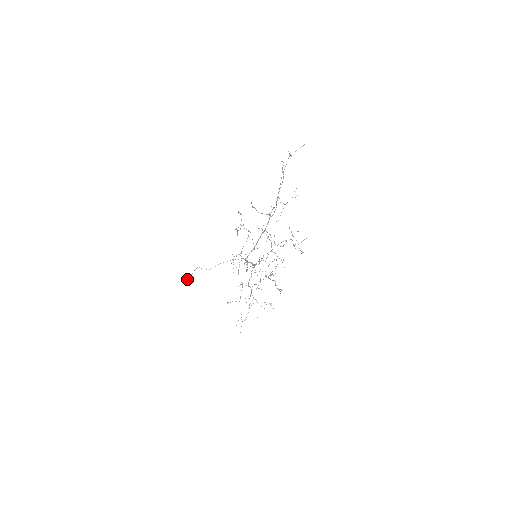
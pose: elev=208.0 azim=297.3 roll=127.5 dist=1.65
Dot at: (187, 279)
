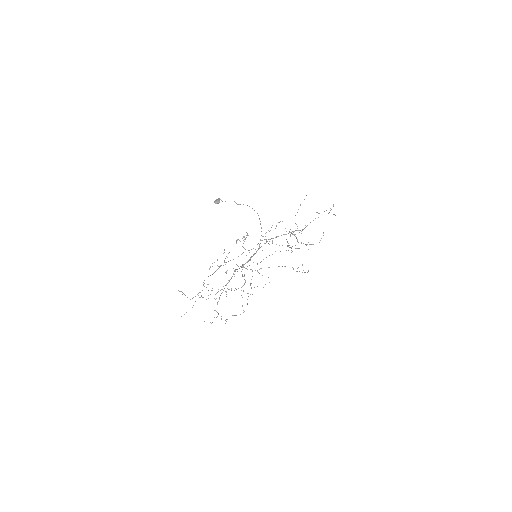
Dot at: (218, 199)
